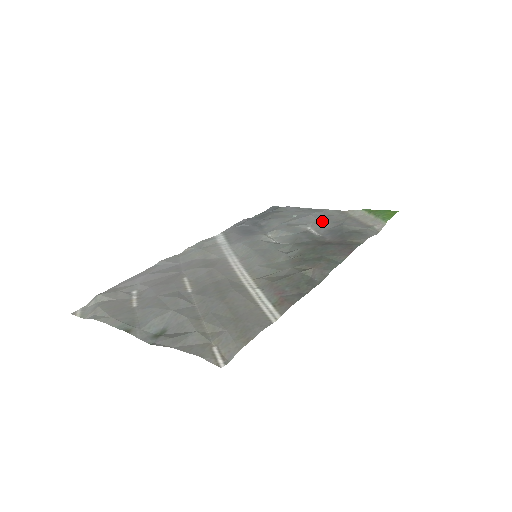
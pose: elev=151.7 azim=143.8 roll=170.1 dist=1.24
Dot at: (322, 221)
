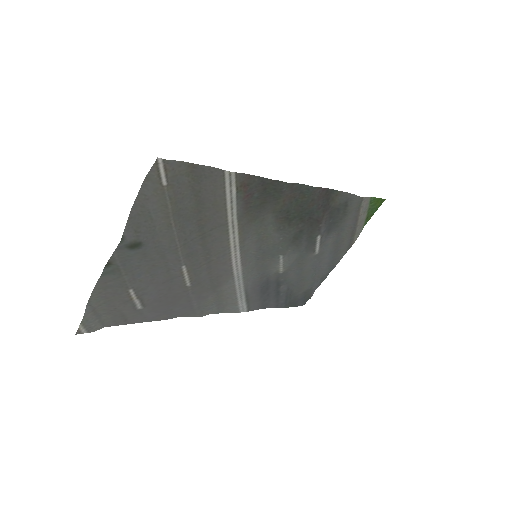
Dot at: (329, 249)
